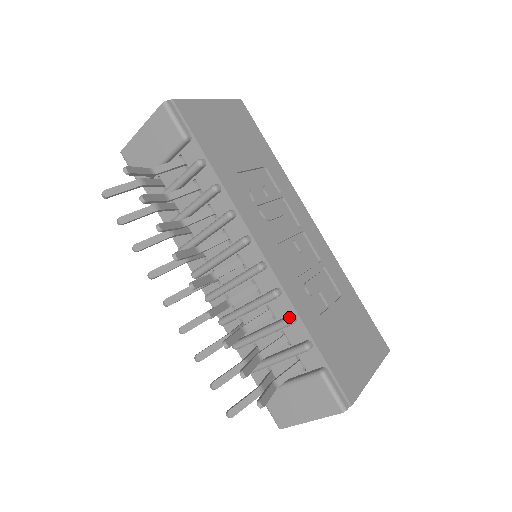
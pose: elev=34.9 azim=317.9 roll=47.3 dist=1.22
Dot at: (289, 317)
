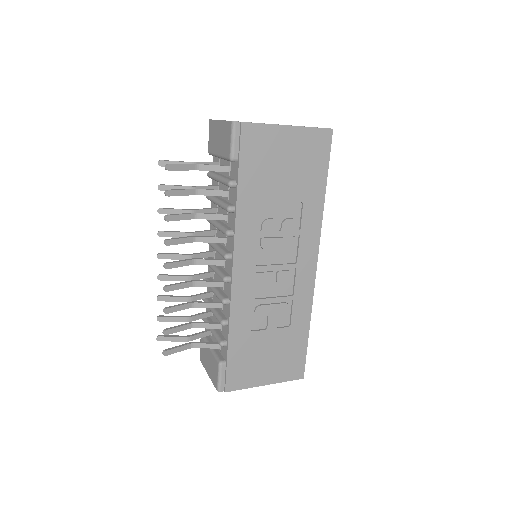
Dot at: (222, 321)
